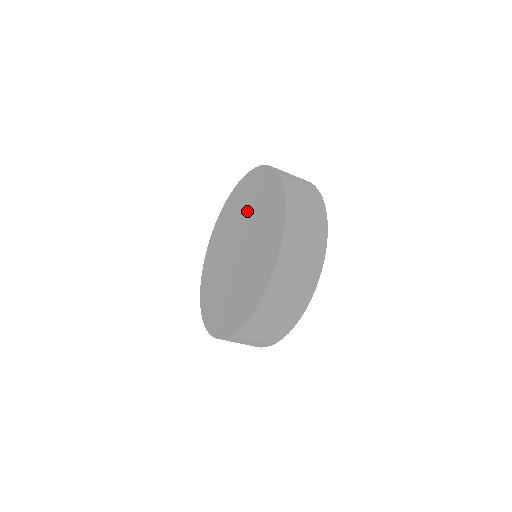
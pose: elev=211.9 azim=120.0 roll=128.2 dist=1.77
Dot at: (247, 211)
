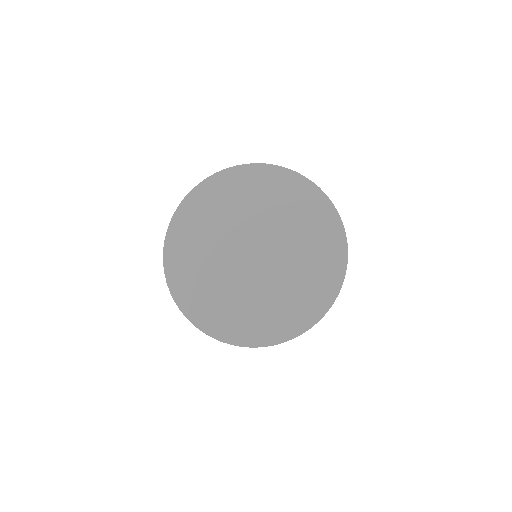
Dot at: (259, 211)
